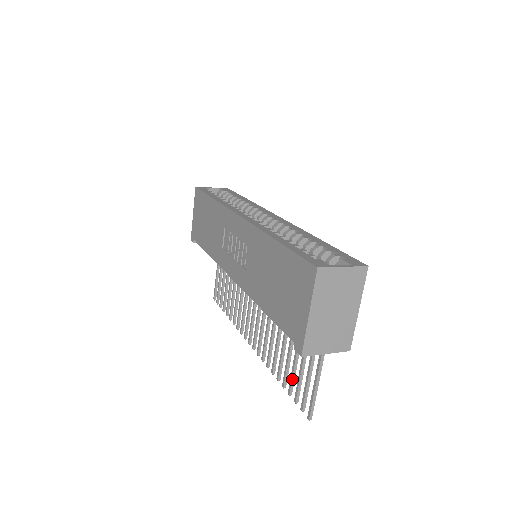
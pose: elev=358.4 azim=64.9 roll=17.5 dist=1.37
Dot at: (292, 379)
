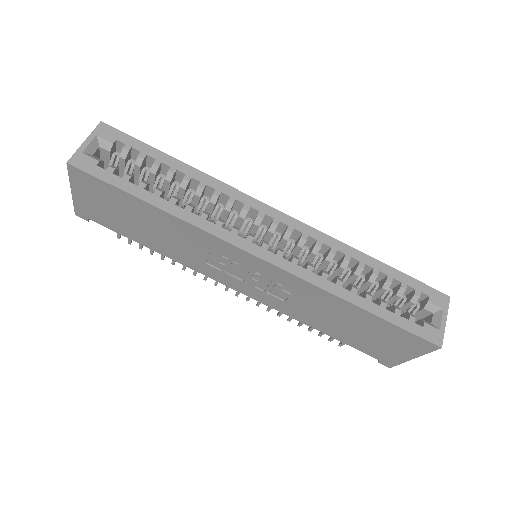
Dot at: occluded
